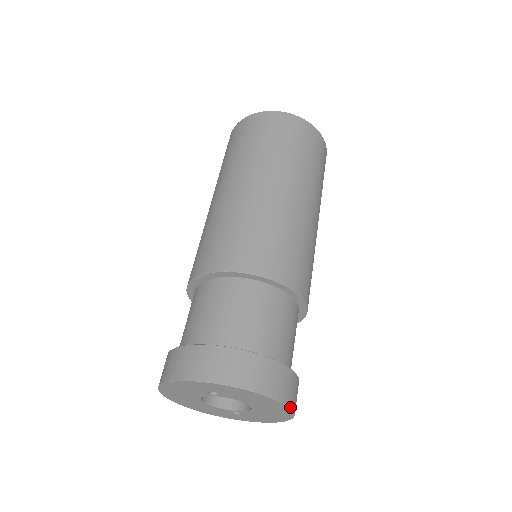
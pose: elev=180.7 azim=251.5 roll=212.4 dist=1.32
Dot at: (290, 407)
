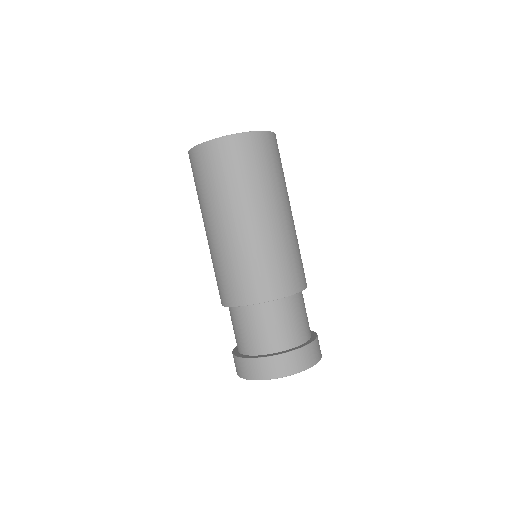
Dot at: occluded
